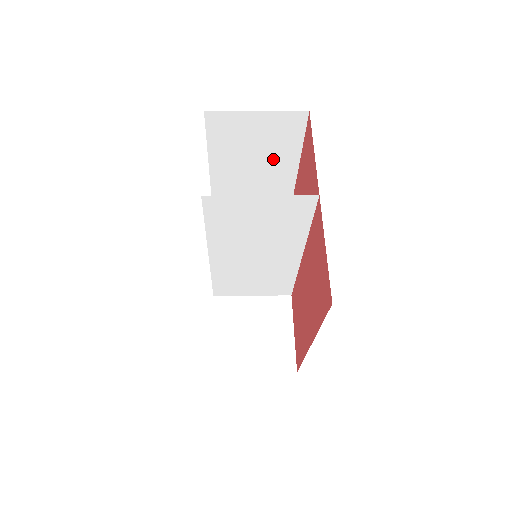
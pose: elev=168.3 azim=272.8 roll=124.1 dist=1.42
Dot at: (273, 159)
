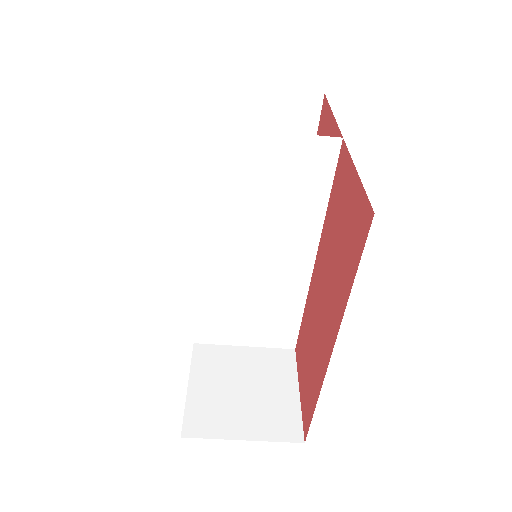
Dot at: occluded
